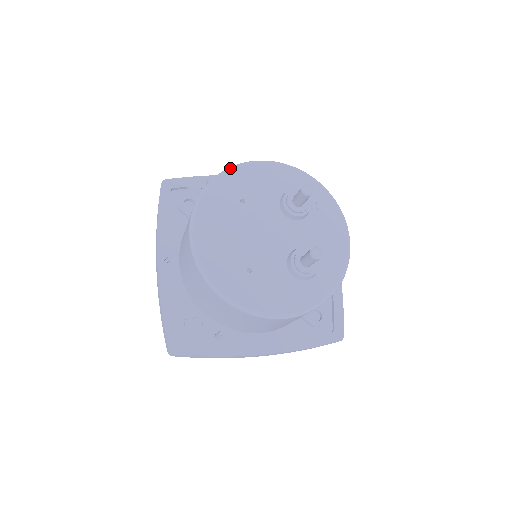
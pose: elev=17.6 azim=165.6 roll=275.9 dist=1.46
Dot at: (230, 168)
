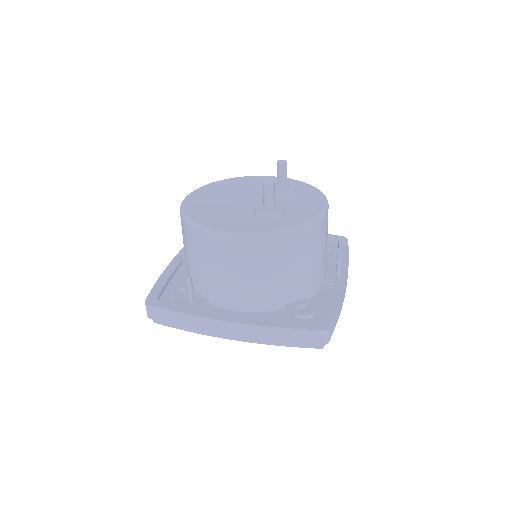
Dot at: (240, 177)
